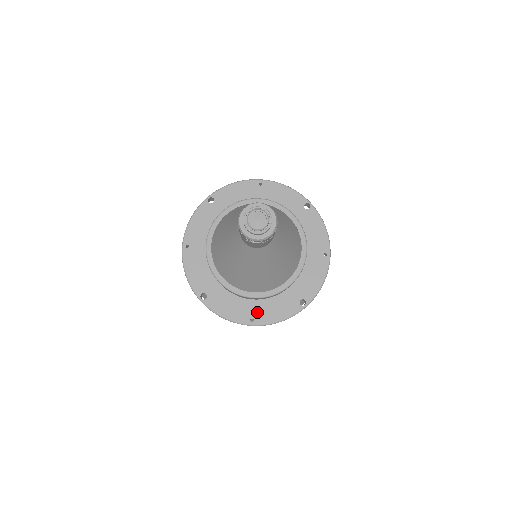
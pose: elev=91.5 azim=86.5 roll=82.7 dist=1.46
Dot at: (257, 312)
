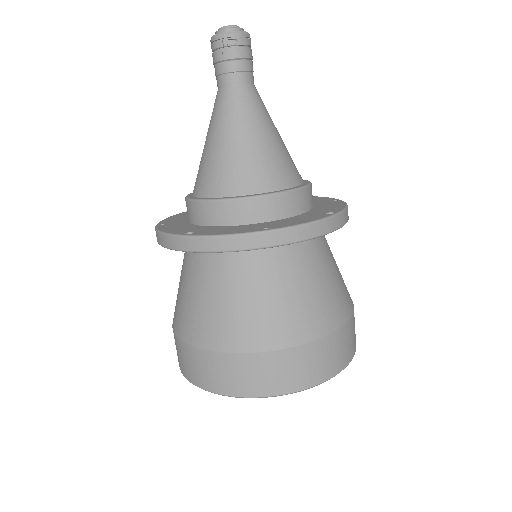
Dot at: (271, 225)
